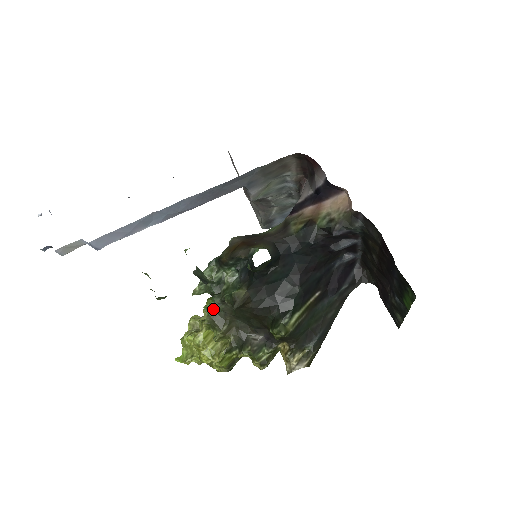
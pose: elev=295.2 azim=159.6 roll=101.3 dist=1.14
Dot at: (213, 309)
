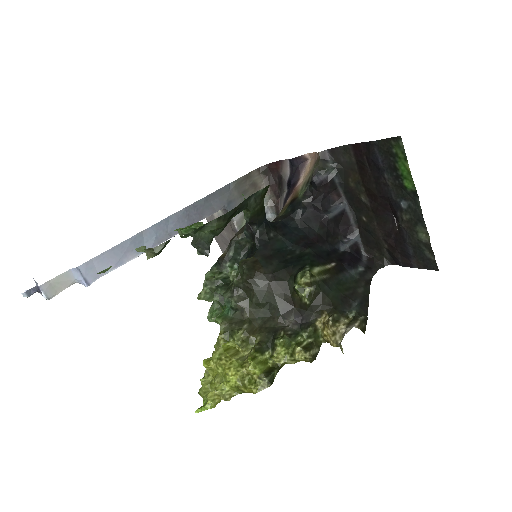
Dot at: (226, 314)
